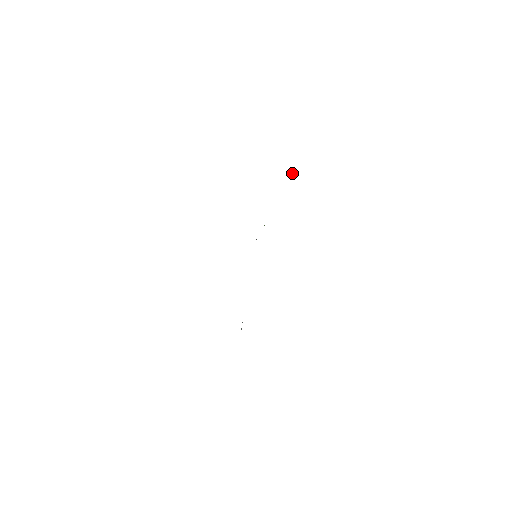
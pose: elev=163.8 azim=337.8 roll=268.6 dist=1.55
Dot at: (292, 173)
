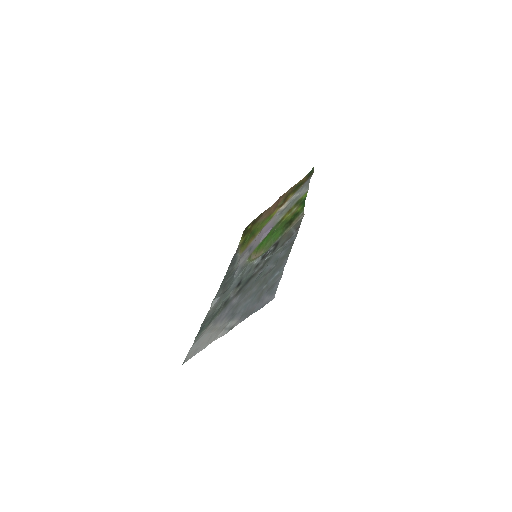
Dot at: (313, 167)
